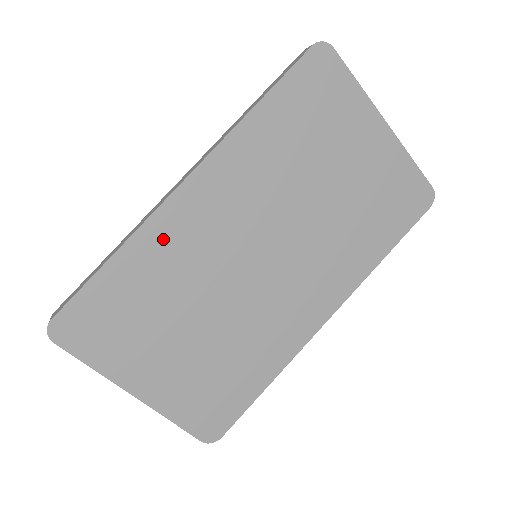
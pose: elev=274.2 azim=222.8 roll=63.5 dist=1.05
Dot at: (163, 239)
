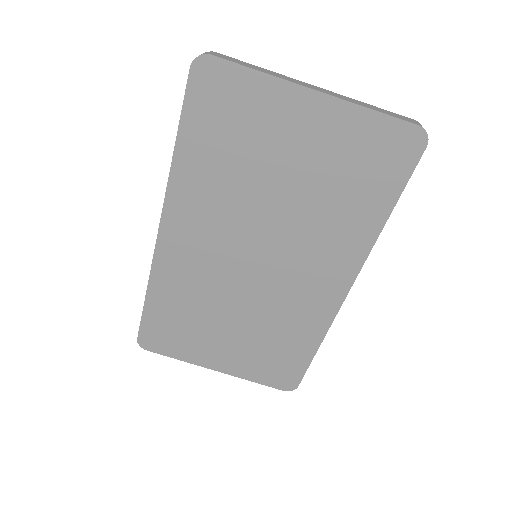
Dot at: (170, 274)
